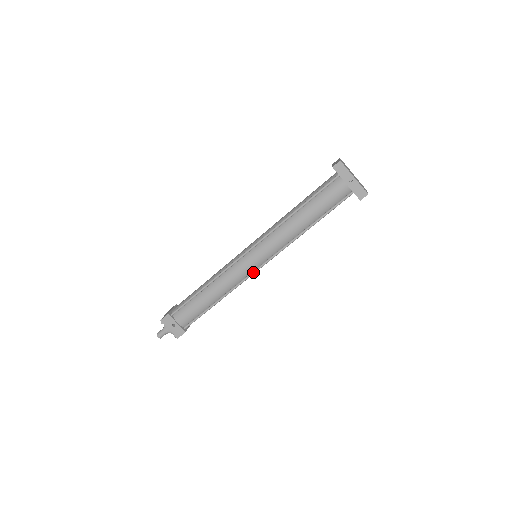
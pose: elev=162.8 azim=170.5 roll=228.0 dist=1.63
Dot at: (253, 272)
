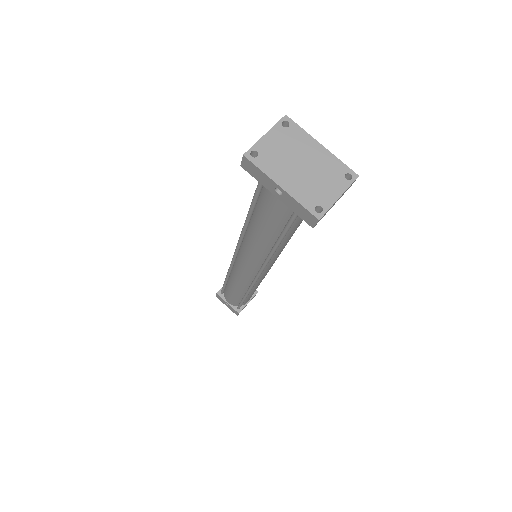
Dot at: (253, 281)
